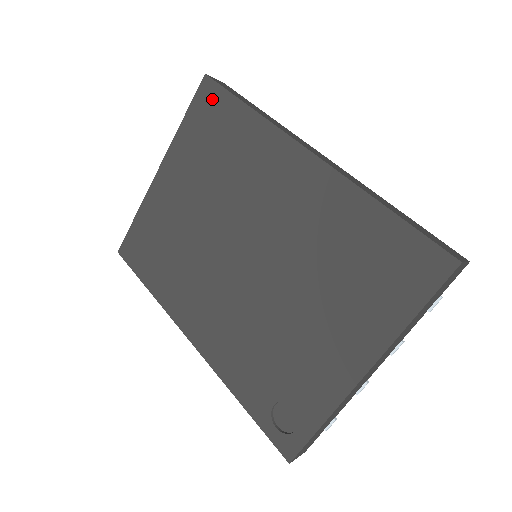
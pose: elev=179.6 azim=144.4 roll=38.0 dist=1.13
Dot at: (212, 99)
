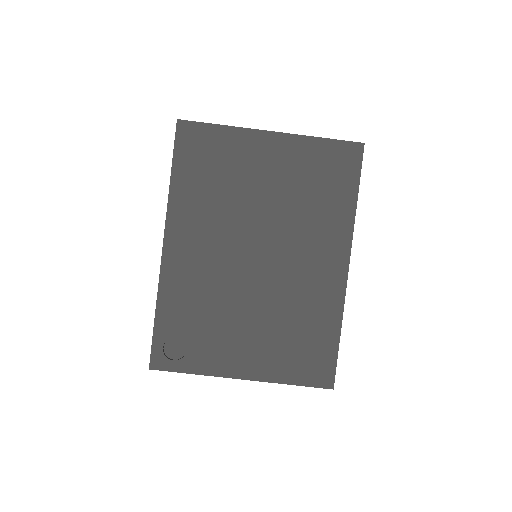
Dot at: (349, 161)
